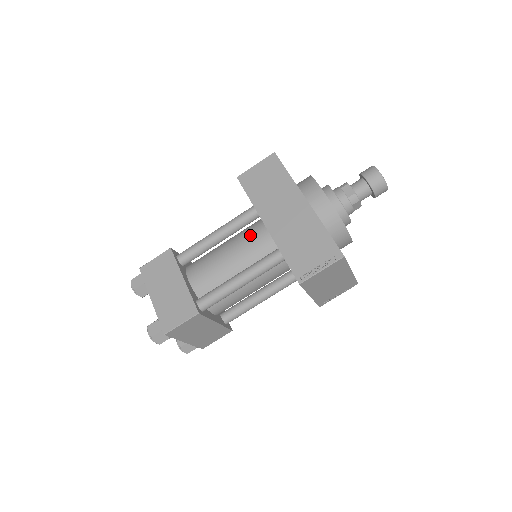
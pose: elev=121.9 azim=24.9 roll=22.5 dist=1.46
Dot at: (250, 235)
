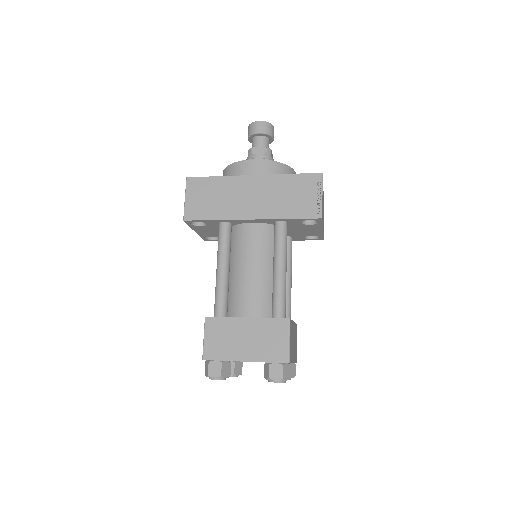
Dot at: (244, 241)
